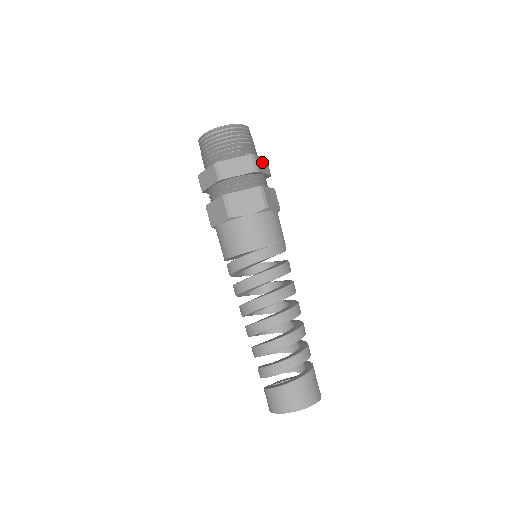
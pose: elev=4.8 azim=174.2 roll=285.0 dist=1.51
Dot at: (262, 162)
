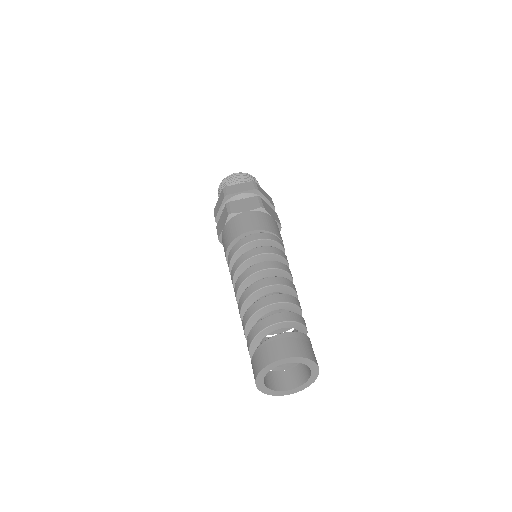
Dot at: occluded
